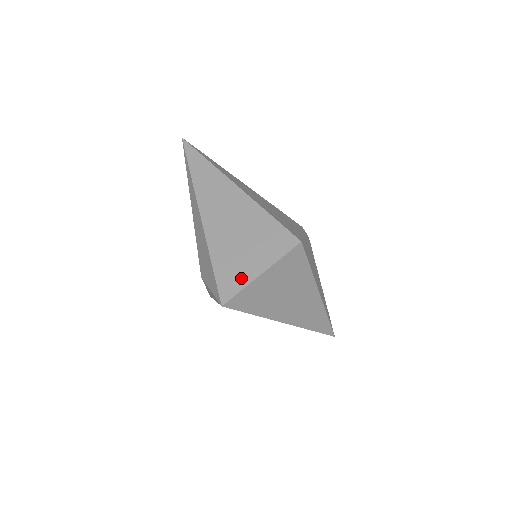
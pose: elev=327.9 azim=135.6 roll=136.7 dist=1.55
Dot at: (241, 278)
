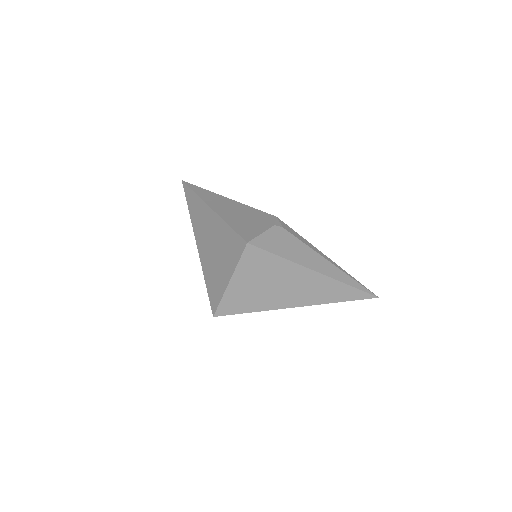
Dot at: (220, 289)
